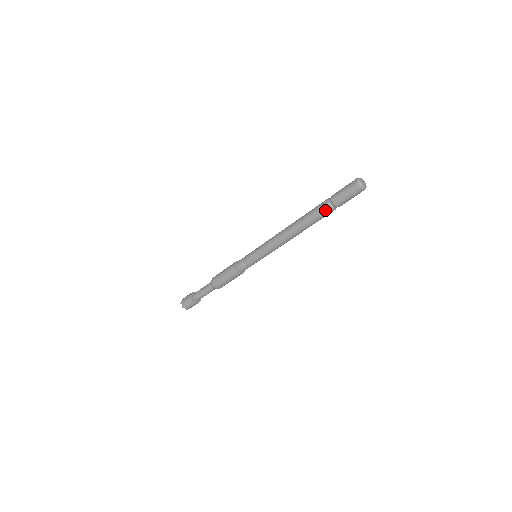
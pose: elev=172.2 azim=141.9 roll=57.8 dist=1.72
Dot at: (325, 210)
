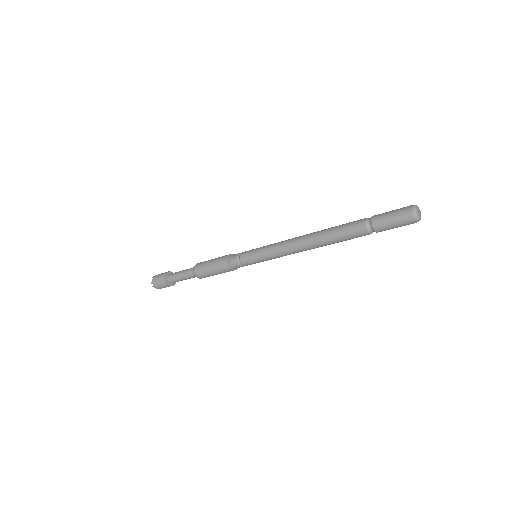
Dot at: (361, 233)
